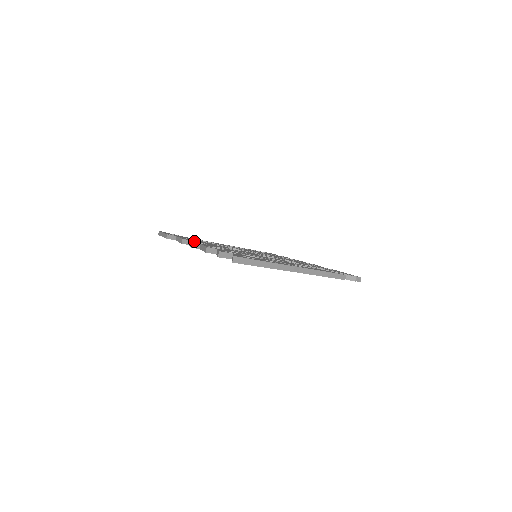
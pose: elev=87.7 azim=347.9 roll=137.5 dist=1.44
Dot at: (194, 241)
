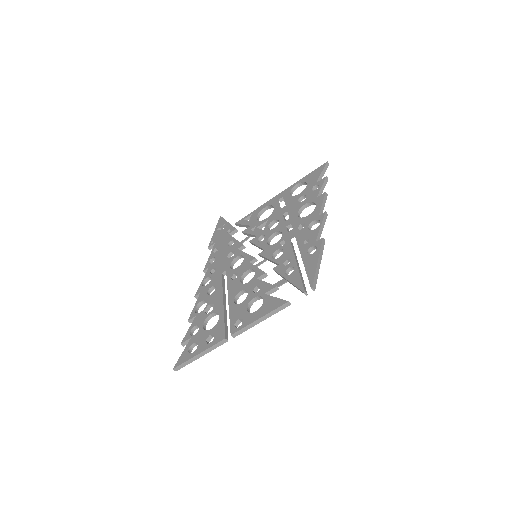
Dot at: (207, 273)
